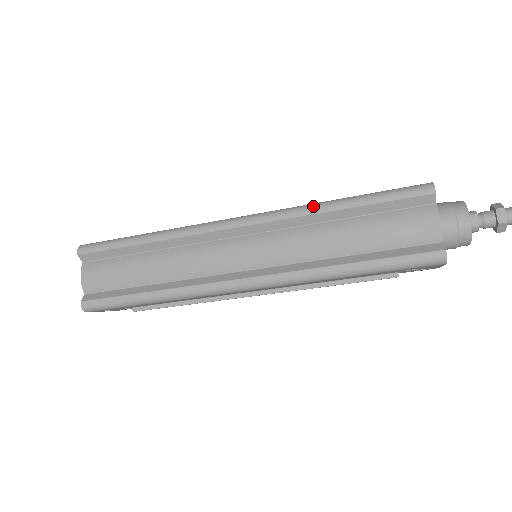
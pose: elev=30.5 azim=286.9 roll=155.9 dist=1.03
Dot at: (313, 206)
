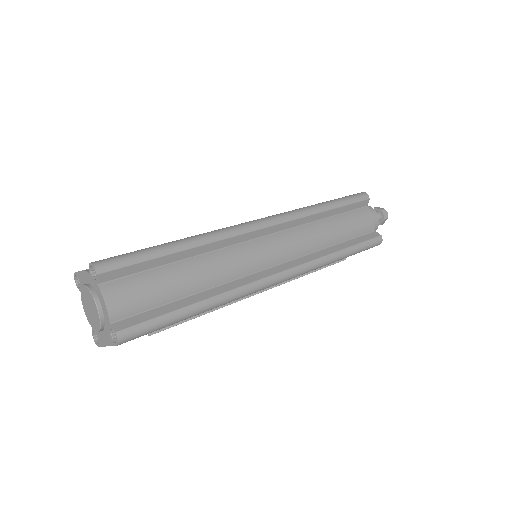
Dot at: (310, 208)
